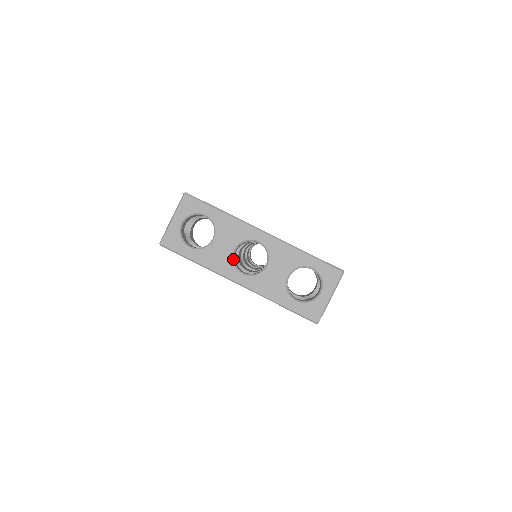
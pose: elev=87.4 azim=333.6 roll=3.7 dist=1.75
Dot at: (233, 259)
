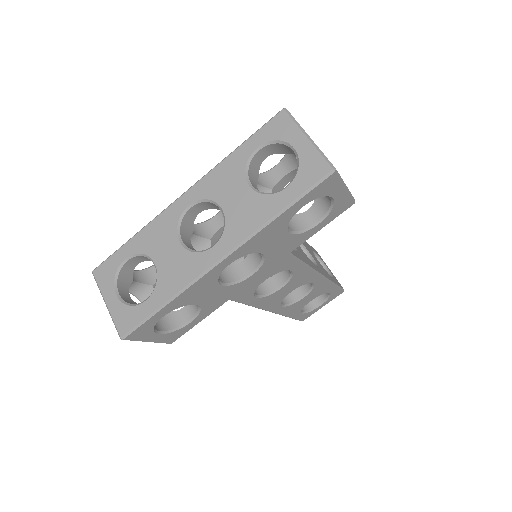
Dot at: (190, 250)
